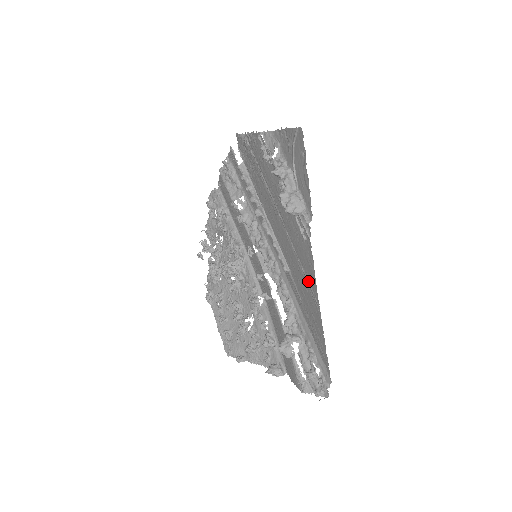
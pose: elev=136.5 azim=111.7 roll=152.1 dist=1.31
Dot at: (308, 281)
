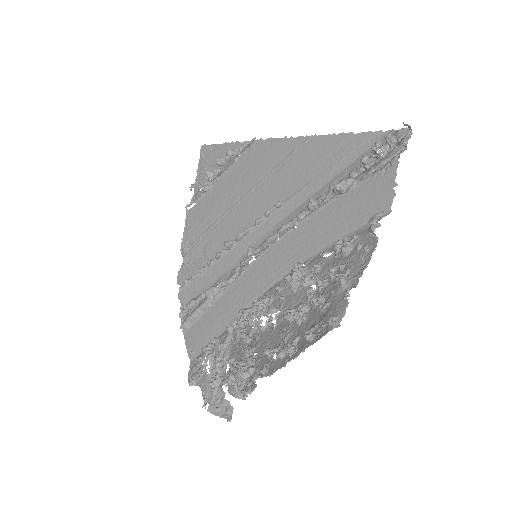
Dot at: (288, 155)
